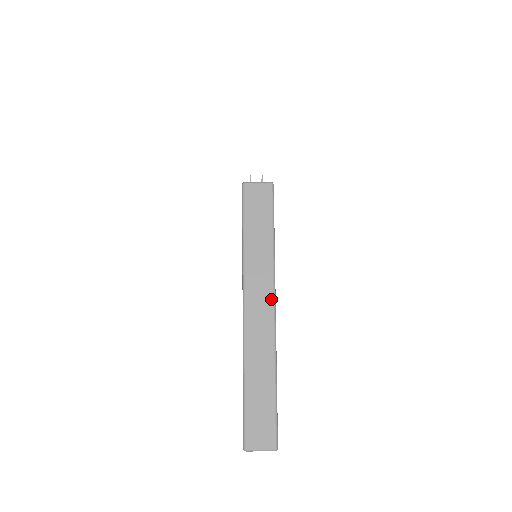
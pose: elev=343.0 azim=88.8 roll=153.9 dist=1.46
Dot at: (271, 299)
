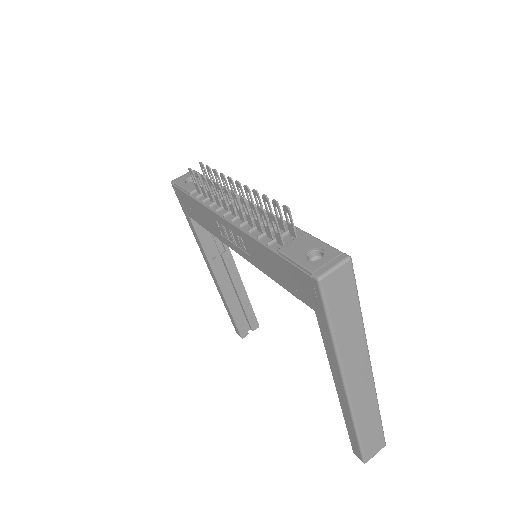
Dot at: (368, 364)
